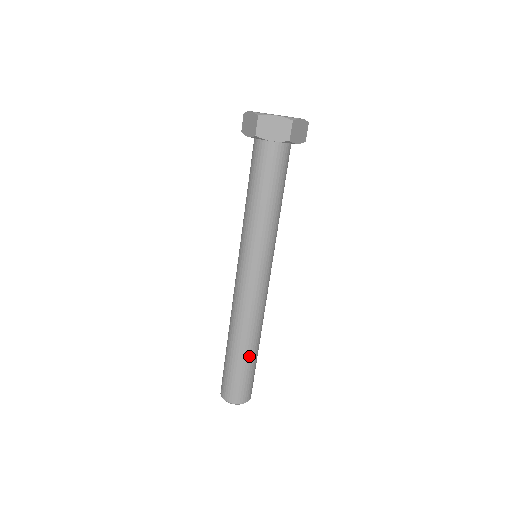
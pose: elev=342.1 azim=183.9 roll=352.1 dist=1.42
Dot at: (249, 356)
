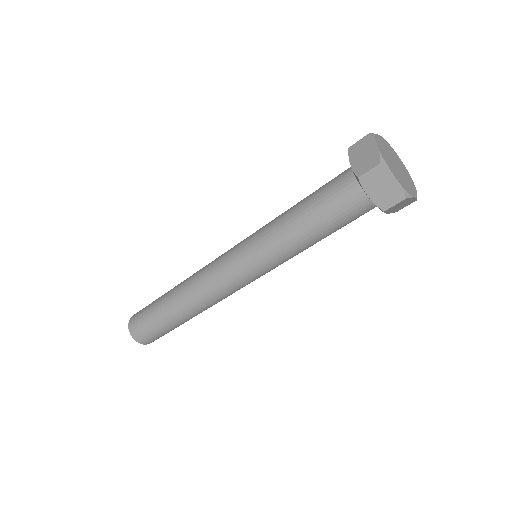
Dot at: occluded
